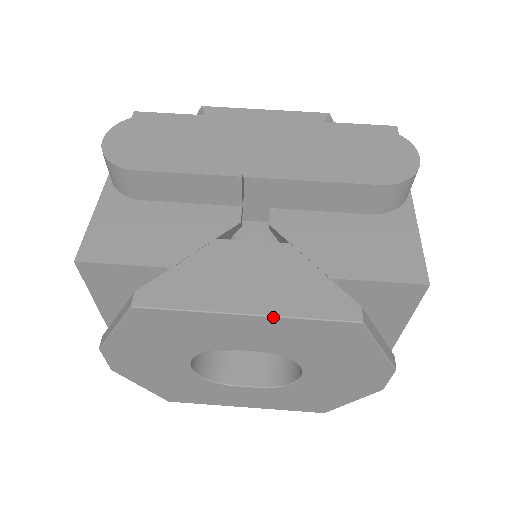
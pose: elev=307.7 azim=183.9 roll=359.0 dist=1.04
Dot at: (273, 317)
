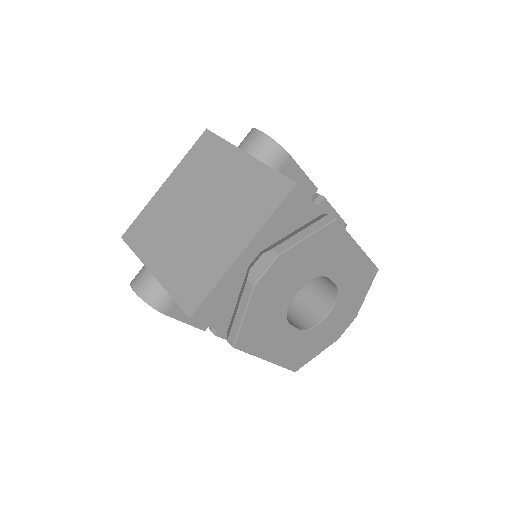
Dot at: (364, 253)
